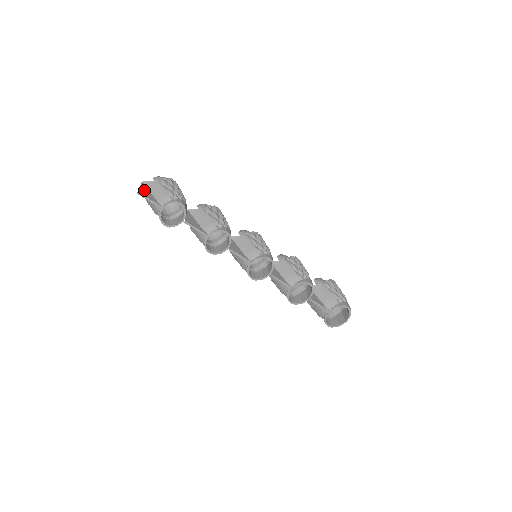
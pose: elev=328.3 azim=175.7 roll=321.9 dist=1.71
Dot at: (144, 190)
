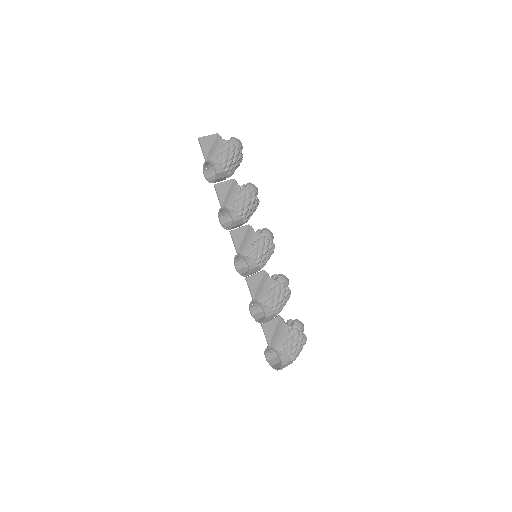
Dot at: (208, 140)
